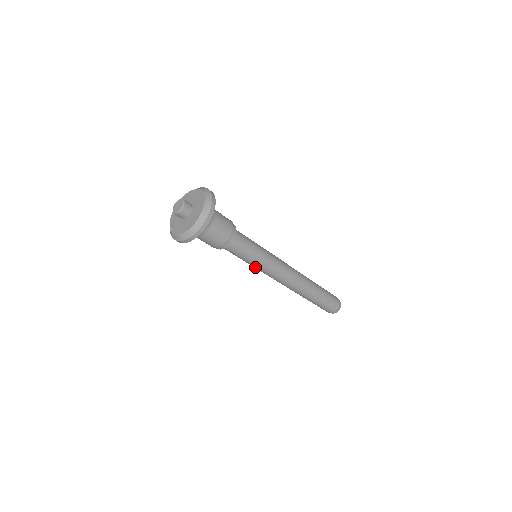
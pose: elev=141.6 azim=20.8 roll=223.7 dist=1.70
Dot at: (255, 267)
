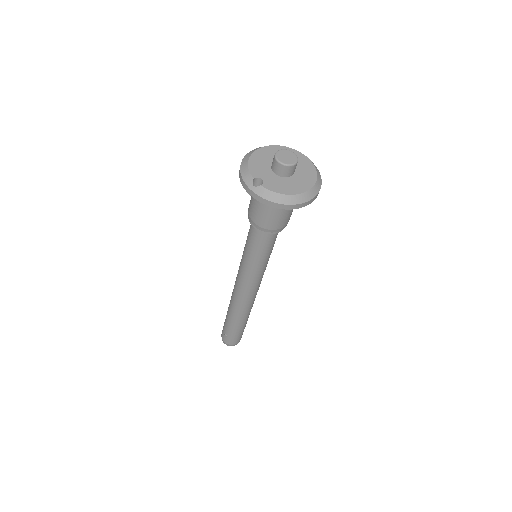
Dot at: (252, 269)
